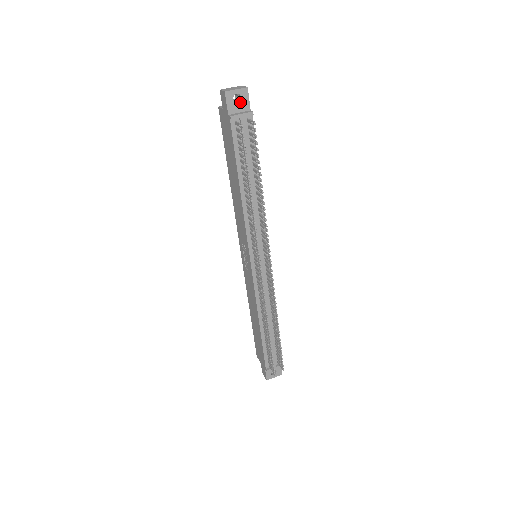
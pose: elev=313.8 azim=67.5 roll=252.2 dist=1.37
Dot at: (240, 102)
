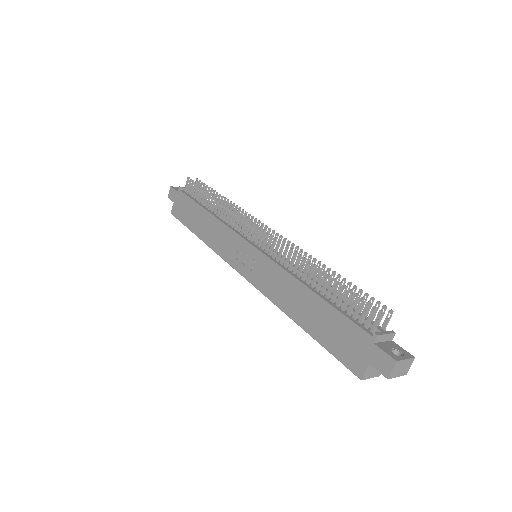
Dot at: occluded
